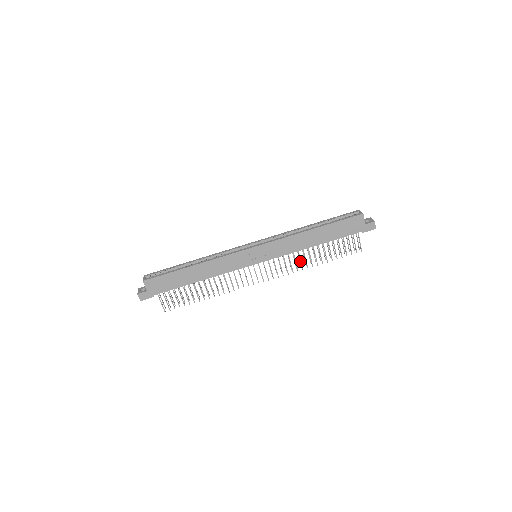
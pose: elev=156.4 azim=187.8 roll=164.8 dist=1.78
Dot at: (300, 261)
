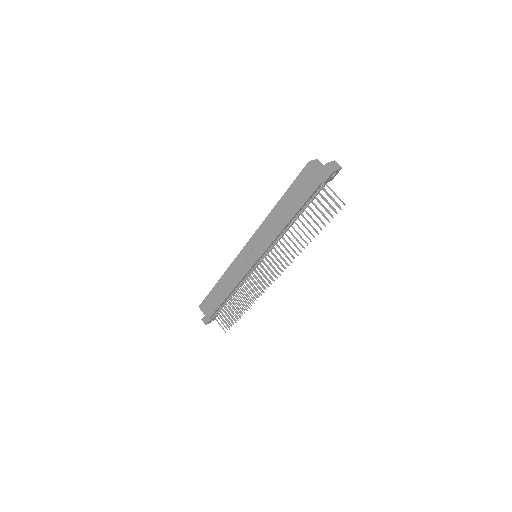
Dot at: (289, 246)
